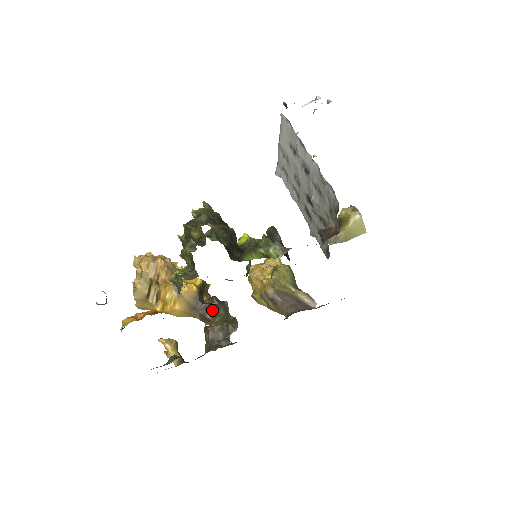
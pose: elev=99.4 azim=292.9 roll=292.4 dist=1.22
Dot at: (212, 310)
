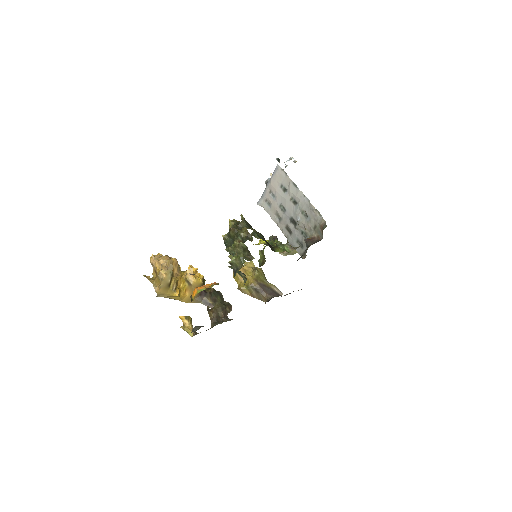
Dot at: (212, 297)
